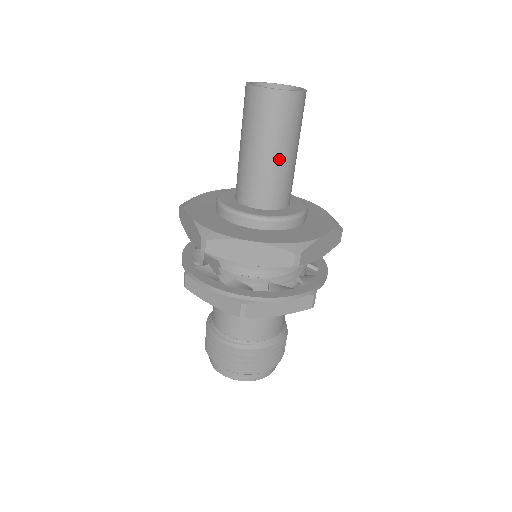
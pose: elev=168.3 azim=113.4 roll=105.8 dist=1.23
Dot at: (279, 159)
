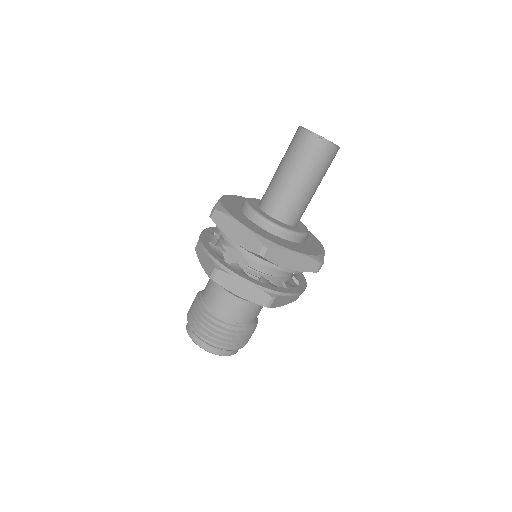
Dot at: (313, 191)
